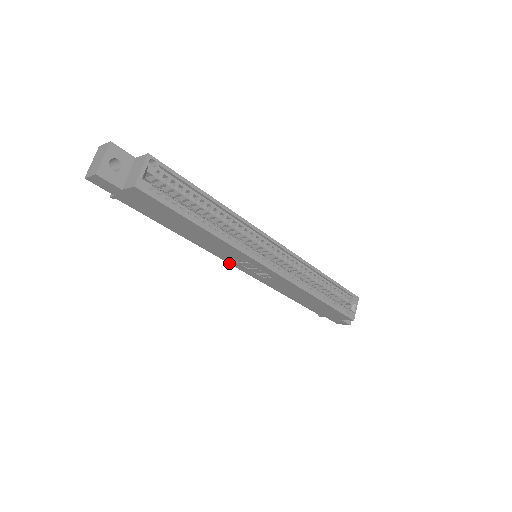
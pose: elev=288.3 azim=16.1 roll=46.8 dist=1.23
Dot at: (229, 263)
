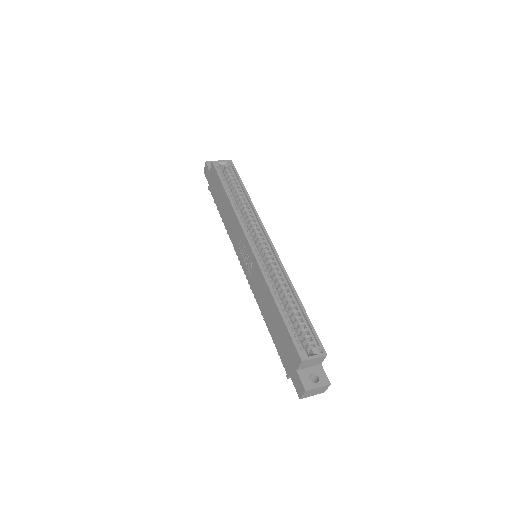
Dot at: (238, 258)
